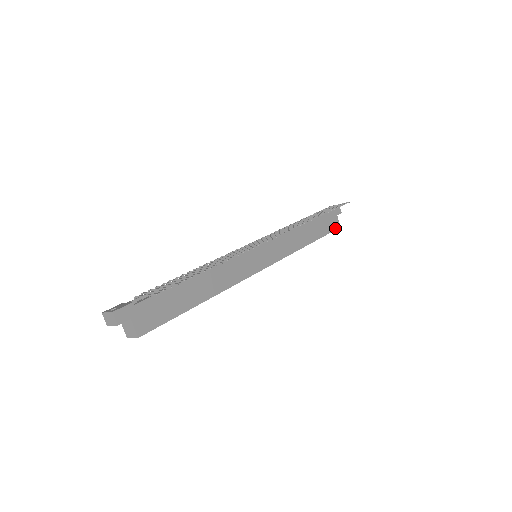
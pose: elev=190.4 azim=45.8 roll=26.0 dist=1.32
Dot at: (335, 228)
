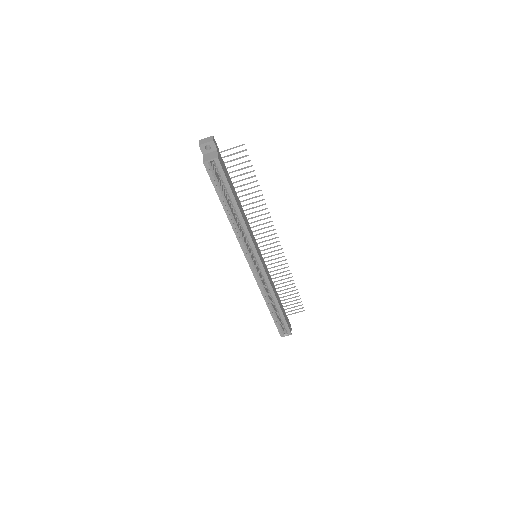
Dot at: (289, 329)
